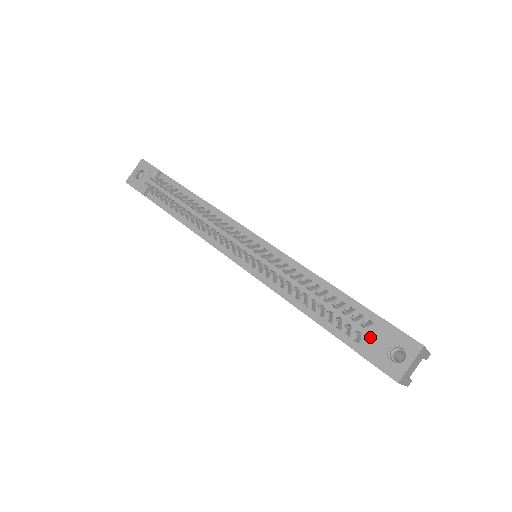
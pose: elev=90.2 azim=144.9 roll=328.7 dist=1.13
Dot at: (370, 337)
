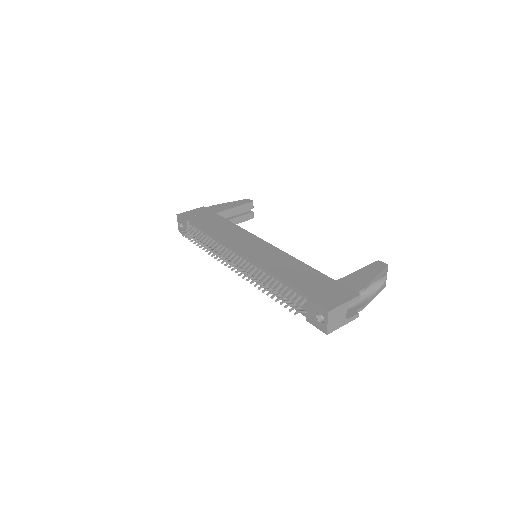
Dot at: (306, 310)
